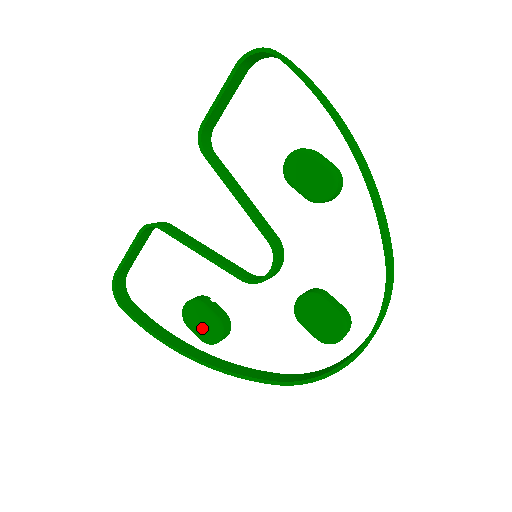
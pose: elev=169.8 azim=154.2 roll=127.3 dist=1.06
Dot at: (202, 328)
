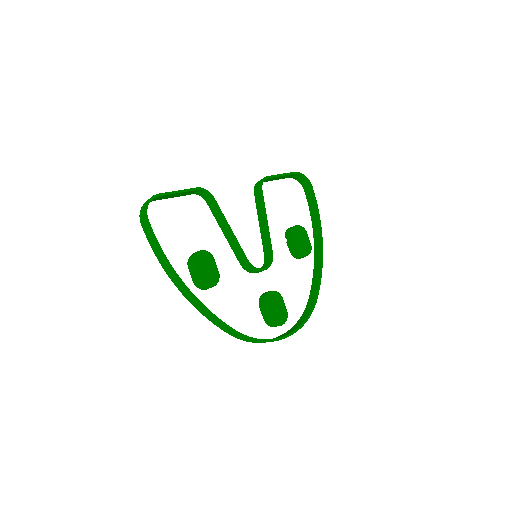
Dot at: (206, 272)
